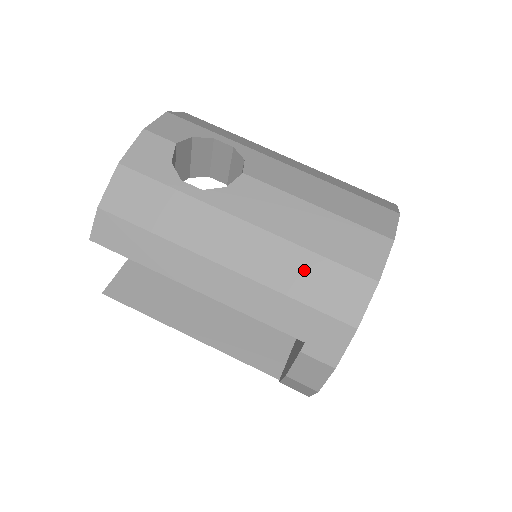
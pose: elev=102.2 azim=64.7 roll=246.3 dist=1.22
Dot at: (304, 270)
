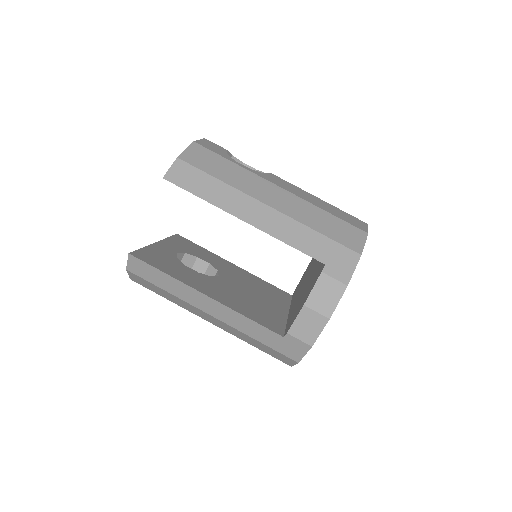
Dot at: (322, 218)
